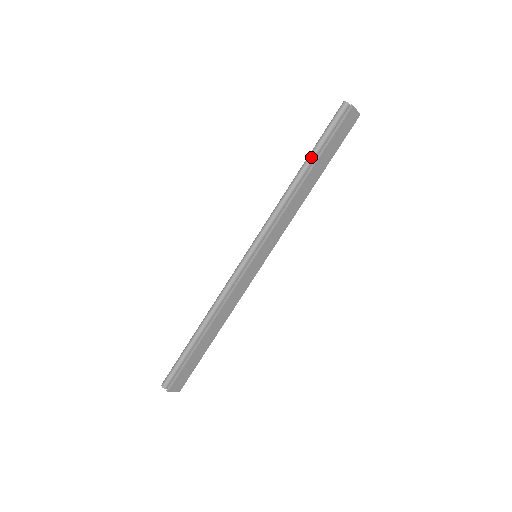
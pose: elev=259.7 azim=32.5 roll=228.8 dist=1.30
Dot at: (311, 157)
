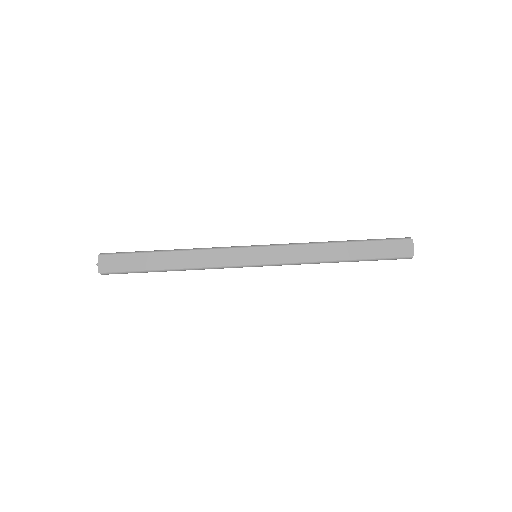
Dot at: (356, 240)
